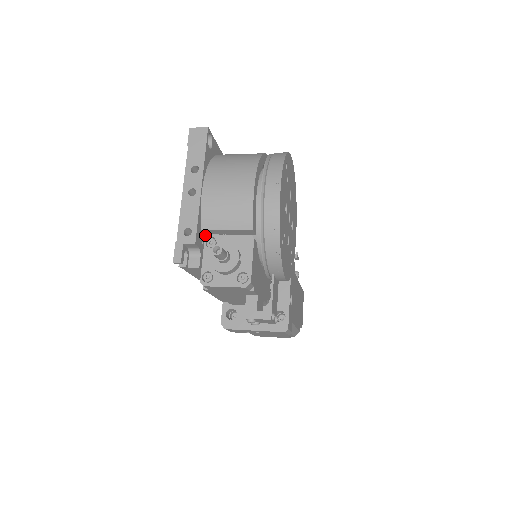
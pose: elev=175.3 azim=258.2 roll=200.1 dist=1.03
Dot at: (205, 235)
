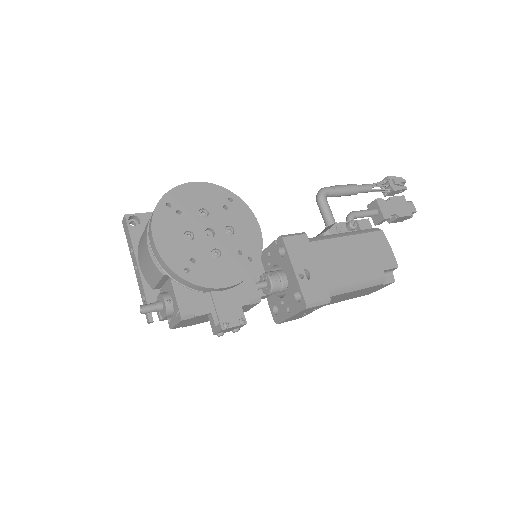
Dot at: occluded
